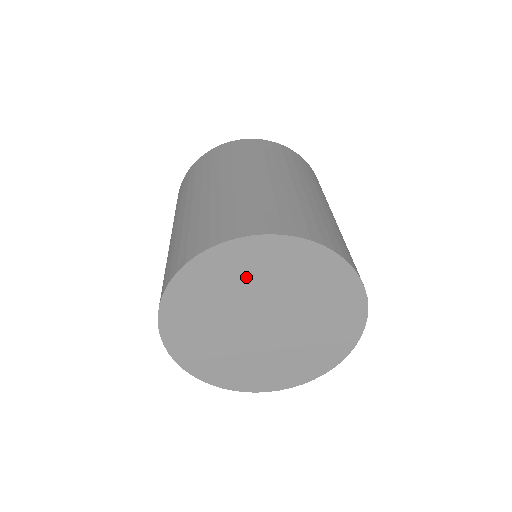
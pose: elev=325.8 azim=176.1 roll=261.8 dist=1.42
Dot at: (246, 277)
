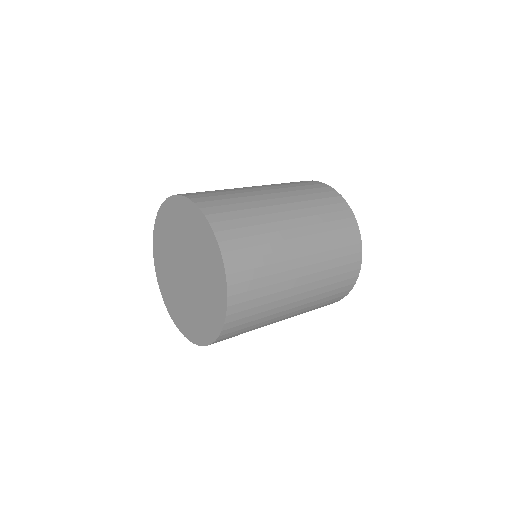
Dot at: (174, 229)
